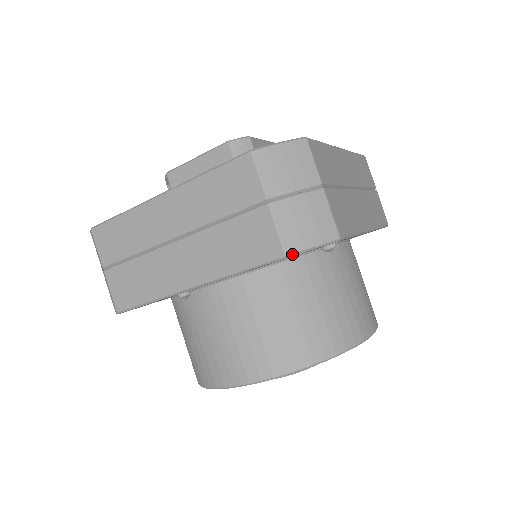
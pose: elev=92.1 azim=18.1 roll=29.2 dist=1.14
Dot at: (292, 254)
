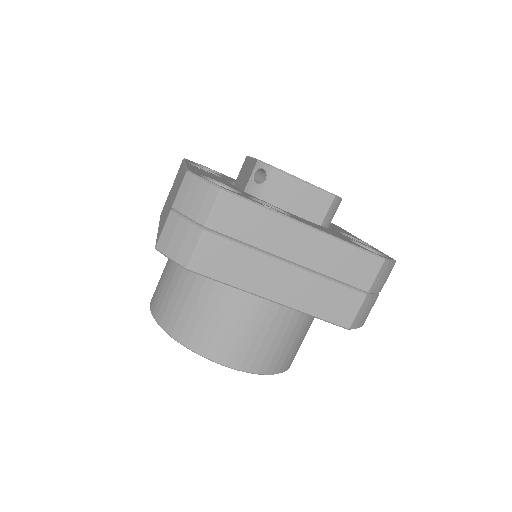
Dot at: occluded
